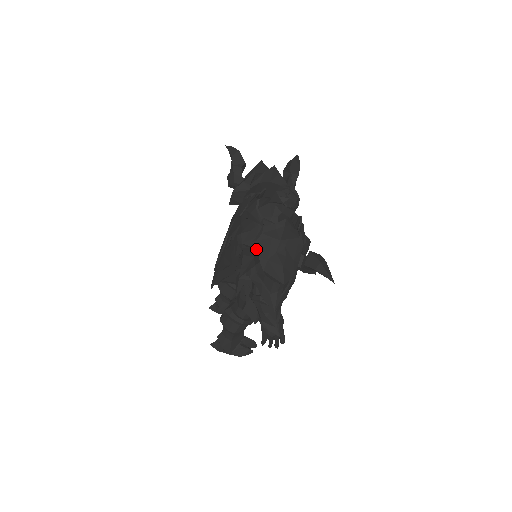
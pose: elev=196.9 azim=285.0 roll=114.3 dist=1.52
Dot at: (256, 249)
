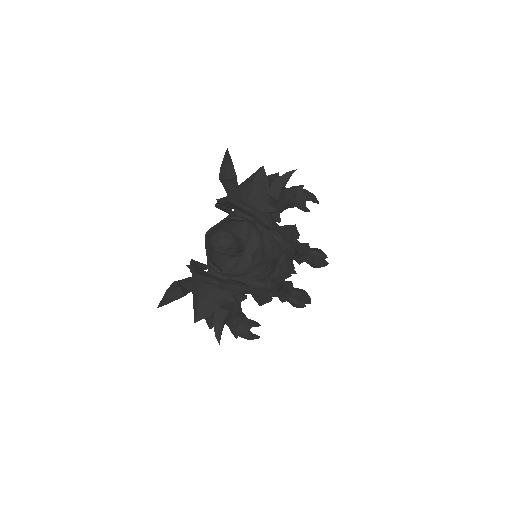
Dot at: (176, 289)
